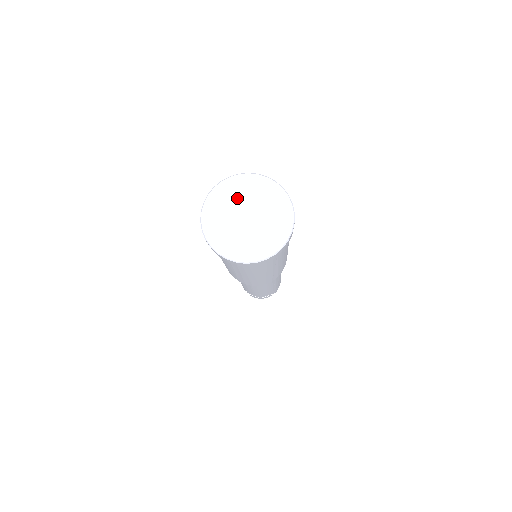
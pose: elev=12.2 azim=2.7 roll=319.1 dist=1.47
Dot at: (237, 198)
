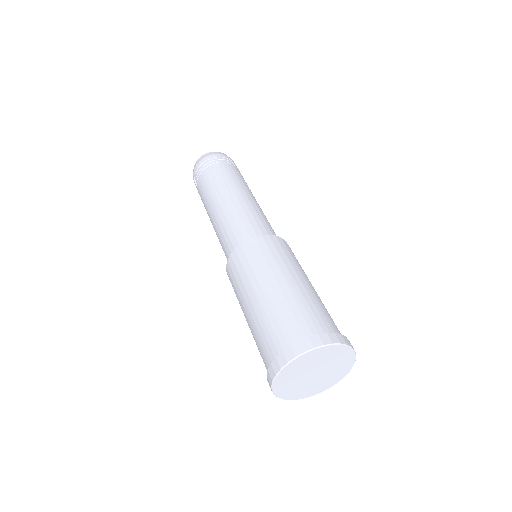
Dot at: (309, 365)
